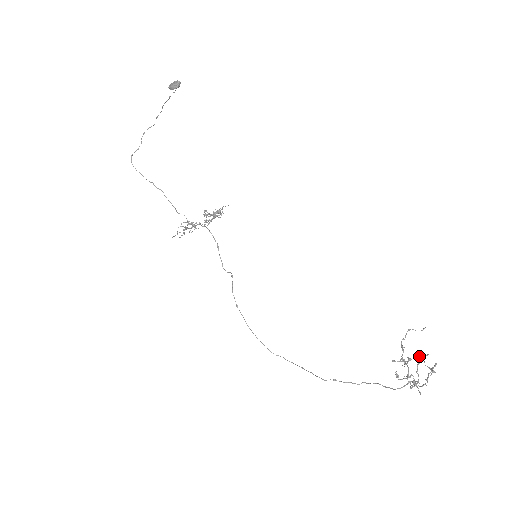
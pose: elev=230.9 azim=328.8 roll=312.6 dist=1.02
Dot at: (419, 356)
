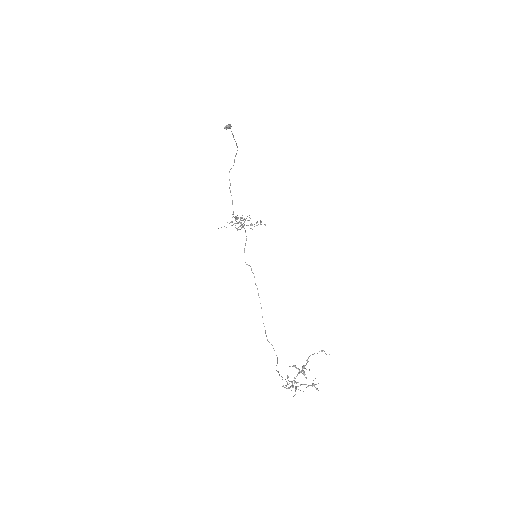
Dot at: (304, 368)
